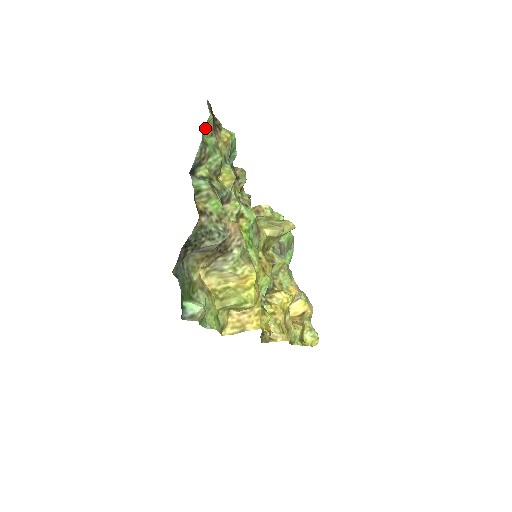
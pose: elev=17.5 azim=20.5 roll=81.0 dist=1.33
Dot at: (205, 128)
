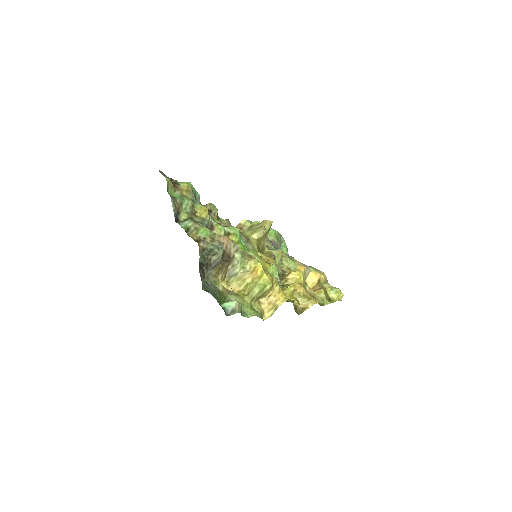
Dot at: (168, 188)
